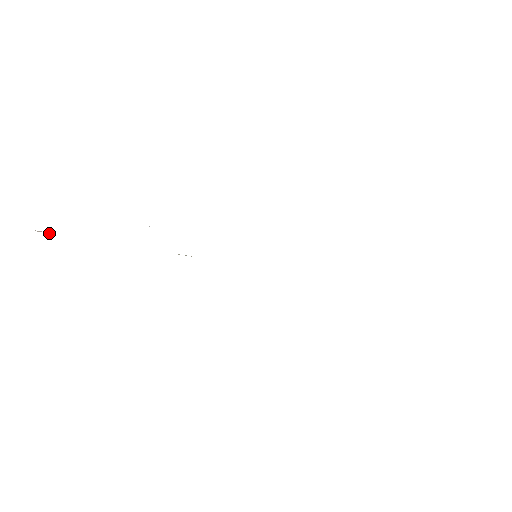
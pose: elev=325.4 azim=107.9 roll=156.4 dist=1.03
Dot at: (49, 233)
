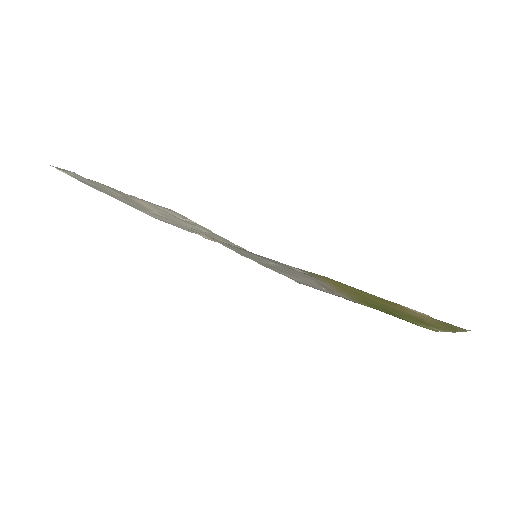
Dot at: (67, 174)
